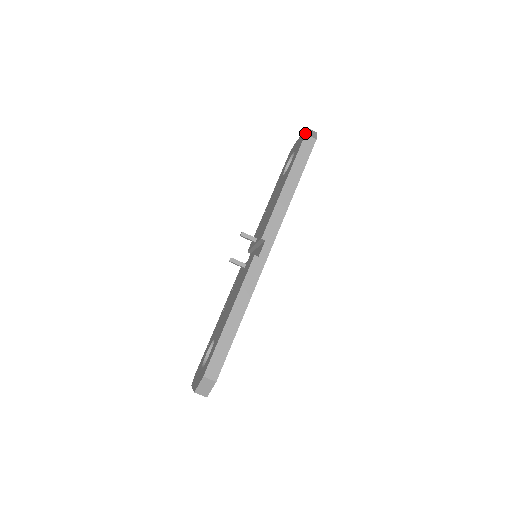
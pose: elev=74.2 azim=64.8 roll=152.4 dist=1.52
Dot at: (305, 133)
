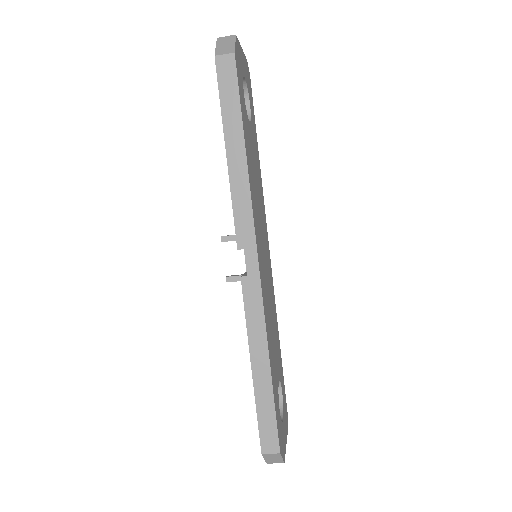
Dot at: occluded
